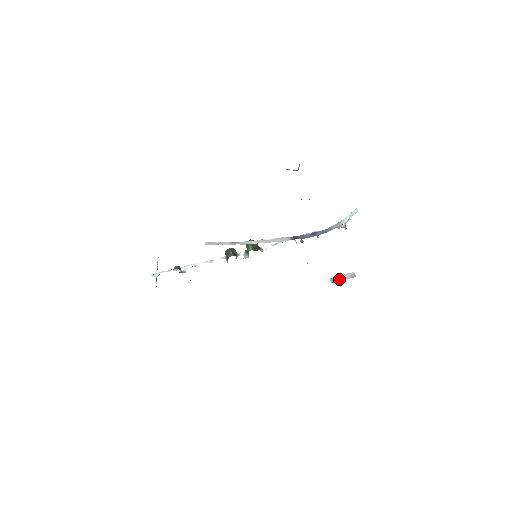
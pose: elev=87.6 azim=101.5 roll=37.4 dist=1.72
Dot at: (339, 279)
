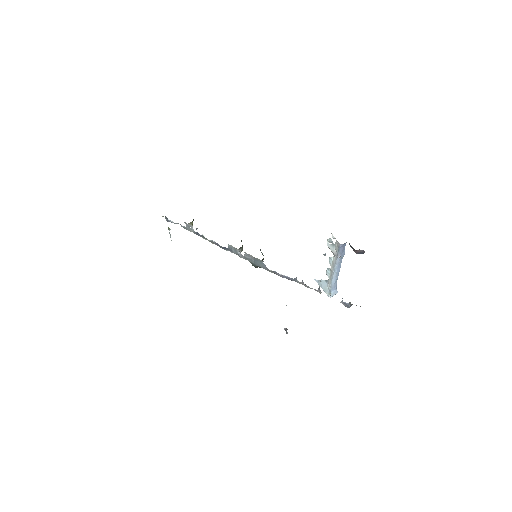
Dot at: occluded
